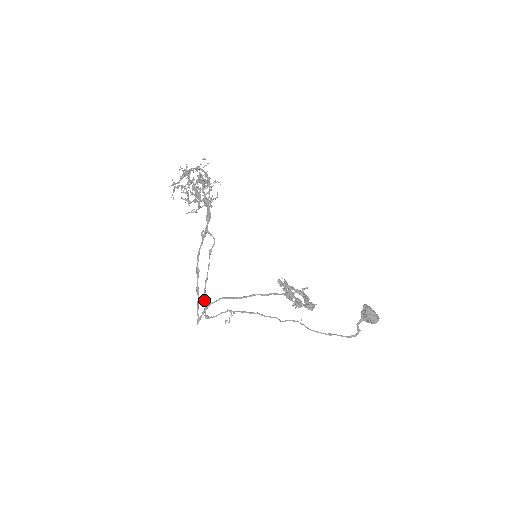
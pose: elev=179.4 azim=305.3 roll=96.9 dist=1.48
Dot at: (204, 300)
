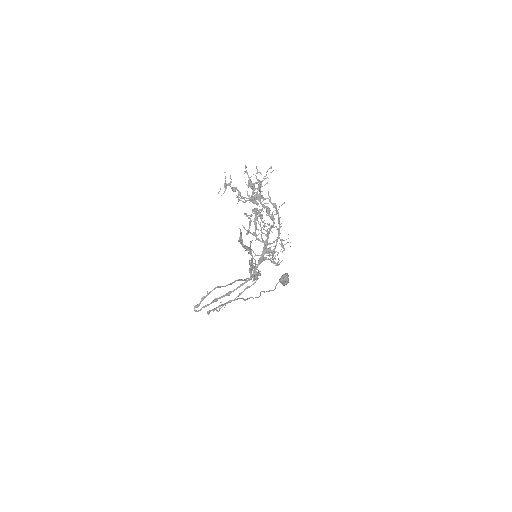
Dot at: occluded
